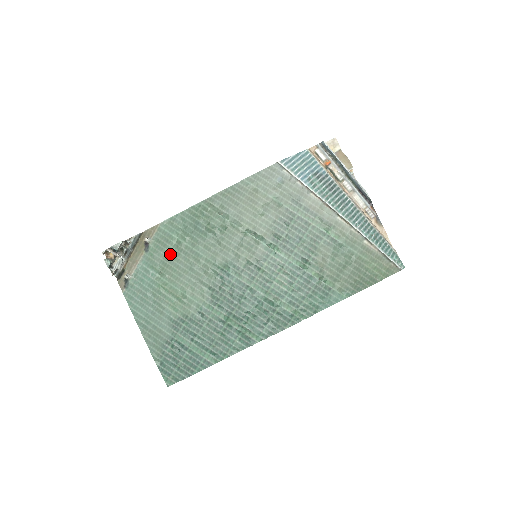
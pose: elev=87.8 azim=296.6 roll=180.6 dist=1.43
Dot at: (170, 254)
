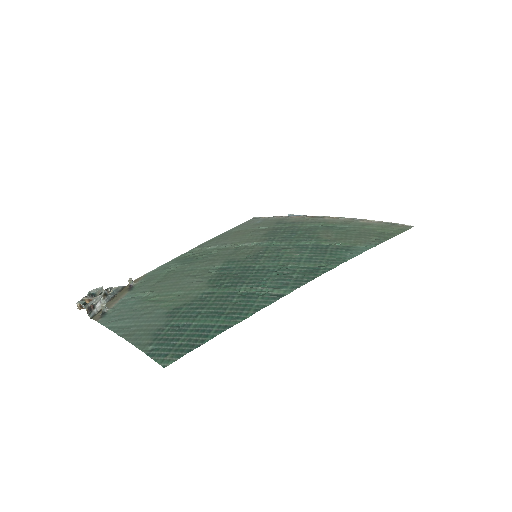
Dot at: (159, 281)
